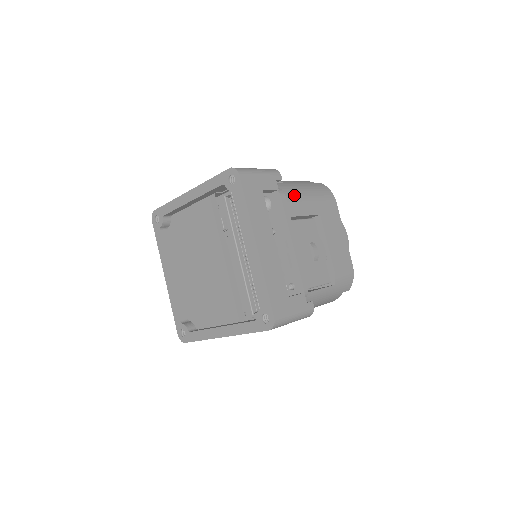
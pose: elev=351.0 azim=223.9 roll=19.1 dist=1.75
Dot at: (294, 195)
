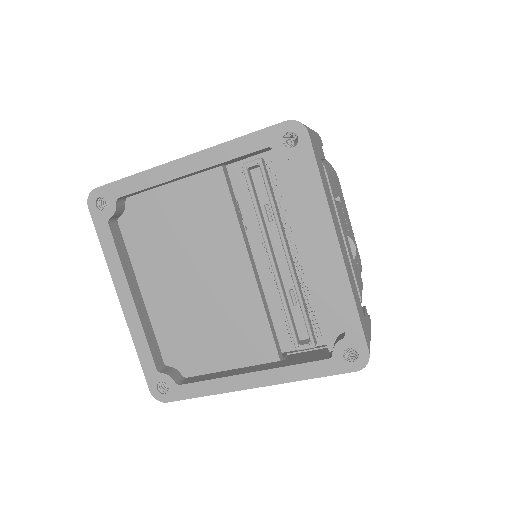
Dot at: occluded
